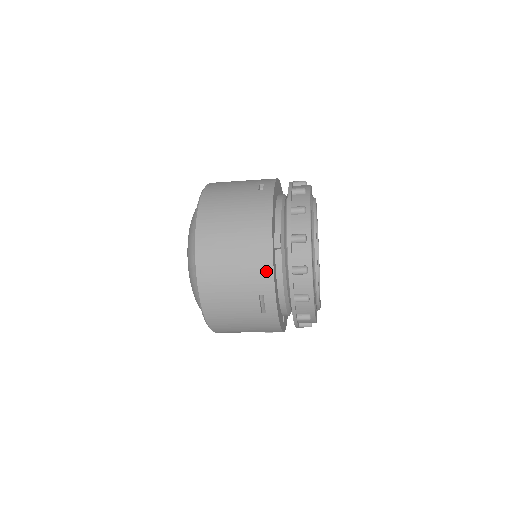
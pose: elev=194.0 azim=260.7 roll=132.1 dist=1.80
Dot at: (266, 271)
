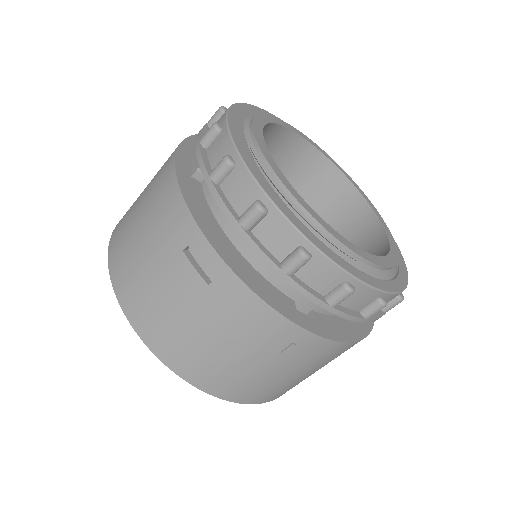
Dot at: (174, 204)
